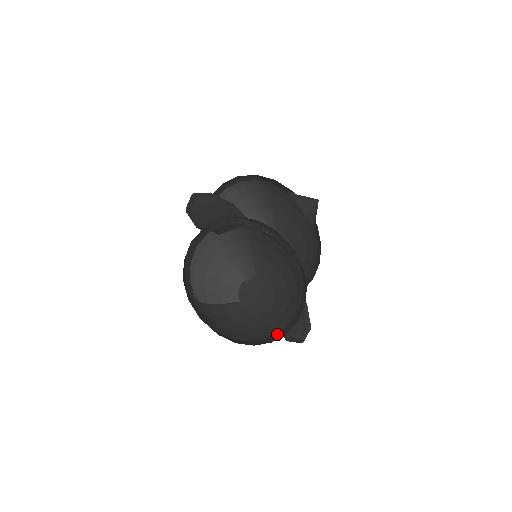
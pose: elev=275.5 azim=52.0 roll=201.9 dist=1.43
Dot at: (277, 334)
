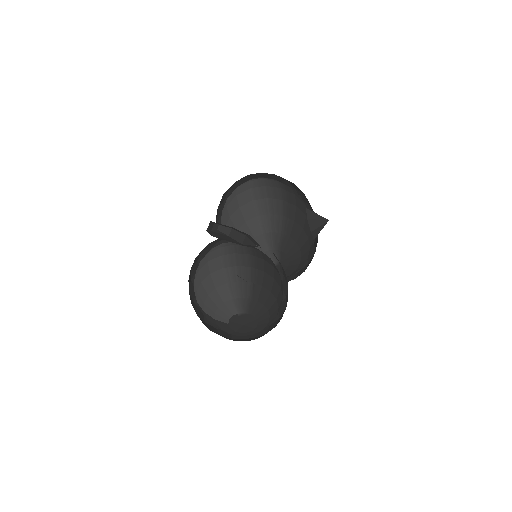
Dot at: occluded
